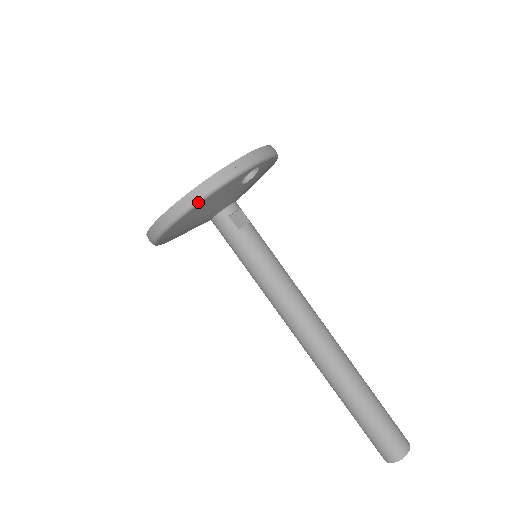
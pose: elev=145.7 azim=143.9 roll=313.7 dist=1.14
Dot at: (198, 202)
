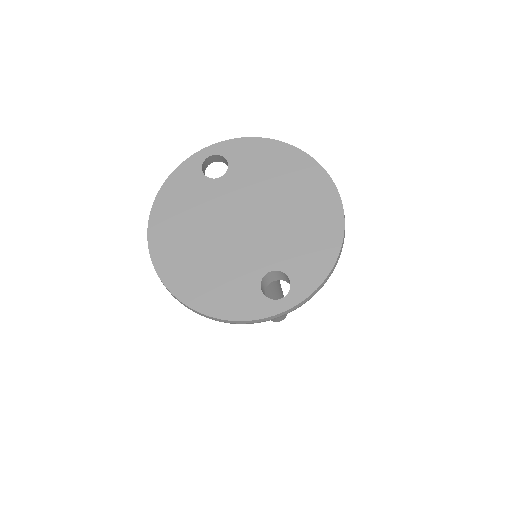
Dot at: (200, 314)
